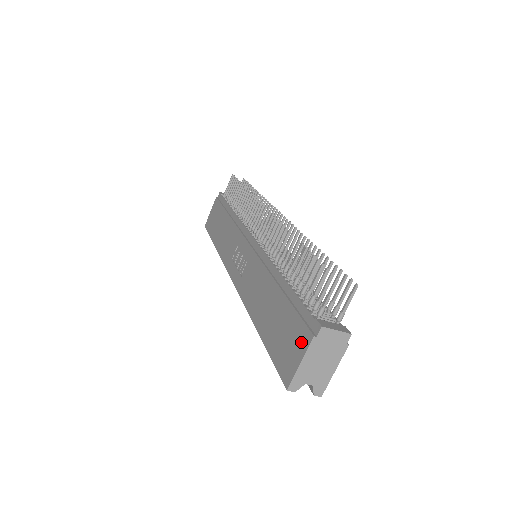
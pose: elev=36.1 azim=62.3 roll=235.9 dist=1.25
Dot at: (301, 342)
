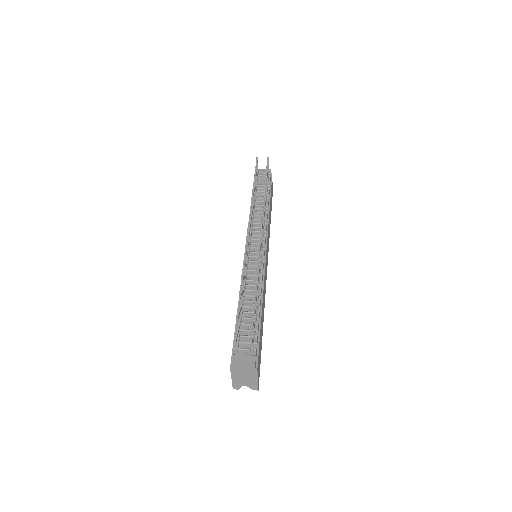
Dot at: occluded
